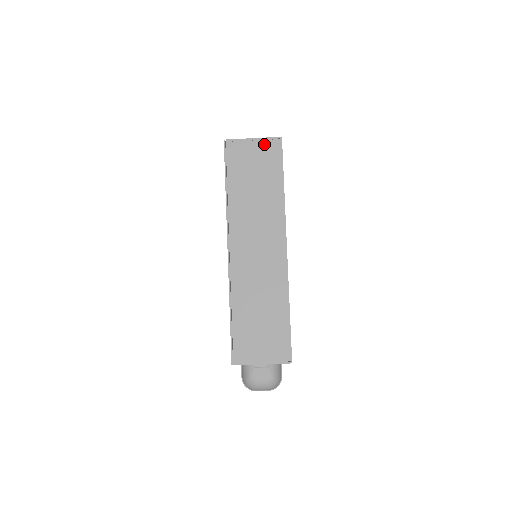
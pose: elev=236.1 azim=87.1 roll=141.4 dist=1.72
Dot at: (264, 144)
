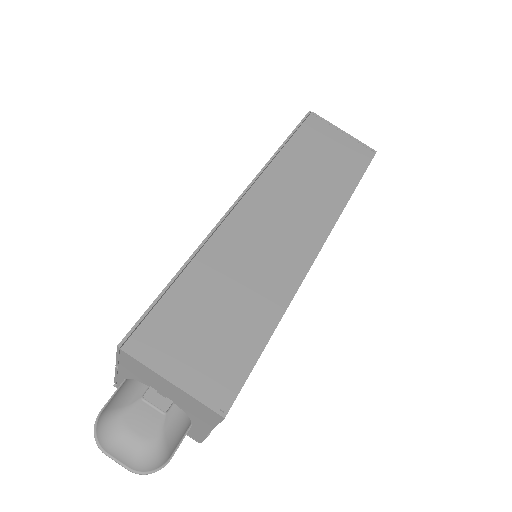
Dot at: (353, 143)
